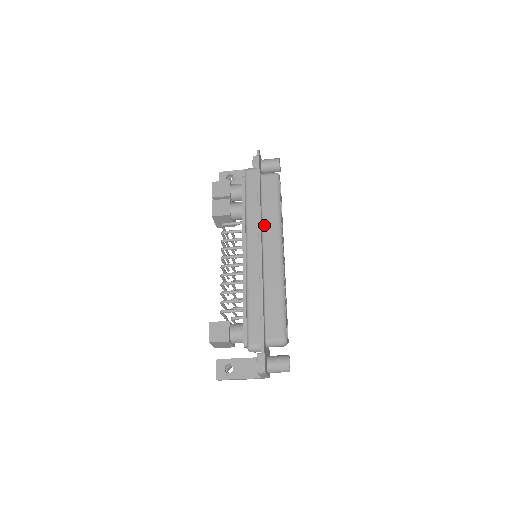
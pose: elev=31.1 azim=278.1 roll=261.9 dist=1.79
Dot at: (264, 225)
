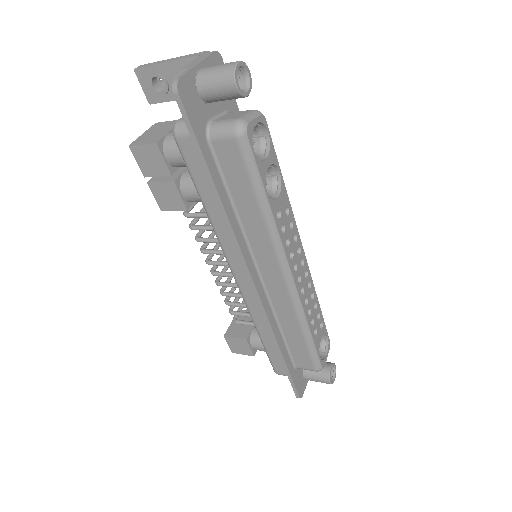
Dot at: (249, 238)
